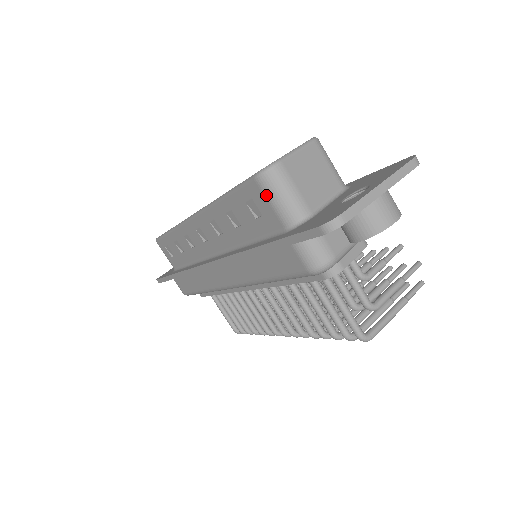
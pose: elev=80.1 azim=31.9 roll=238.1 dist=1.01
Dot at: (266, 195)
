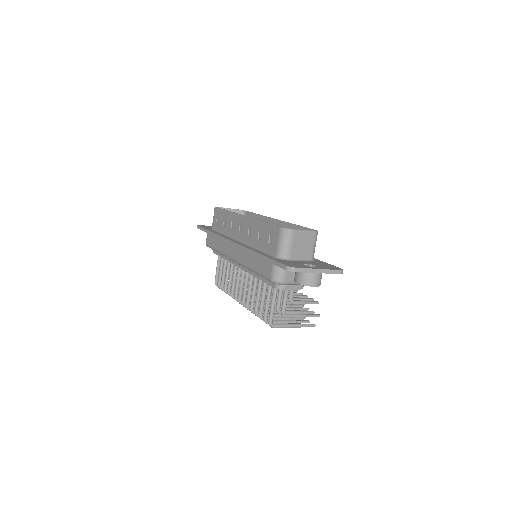
Dot at: (279, 238)
